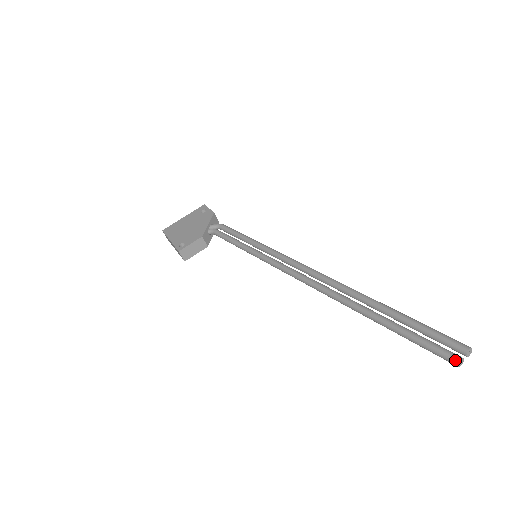
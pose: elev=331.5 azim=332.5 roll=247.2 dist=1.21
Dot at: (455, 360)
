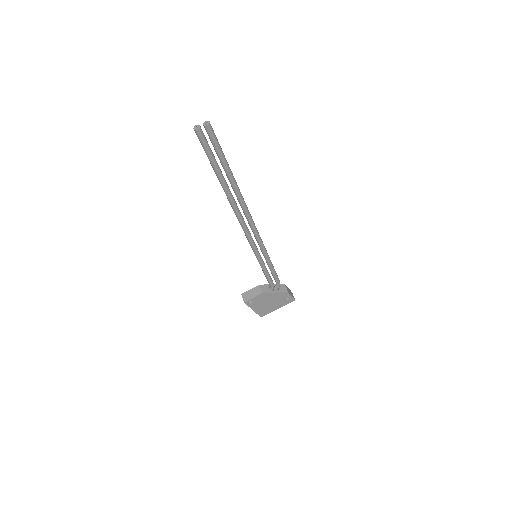
Dot at: (195, 128)
